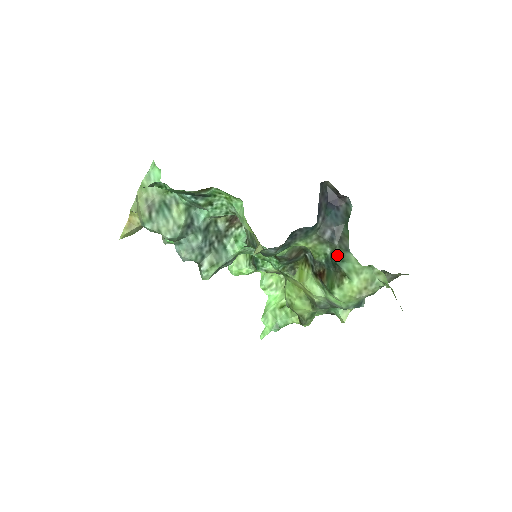
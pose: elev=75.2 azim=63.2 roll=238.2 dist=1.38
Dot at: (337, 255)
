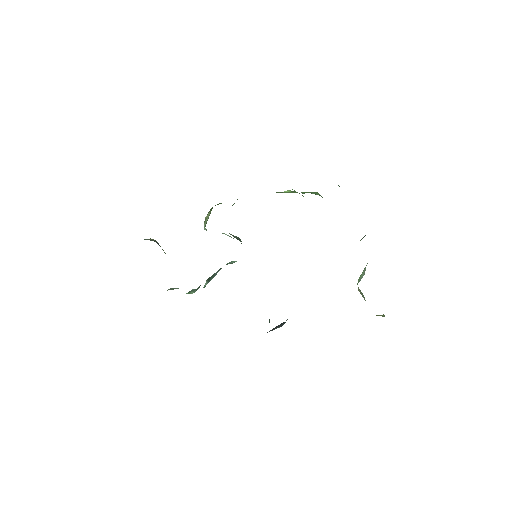
Dot at: occluded
